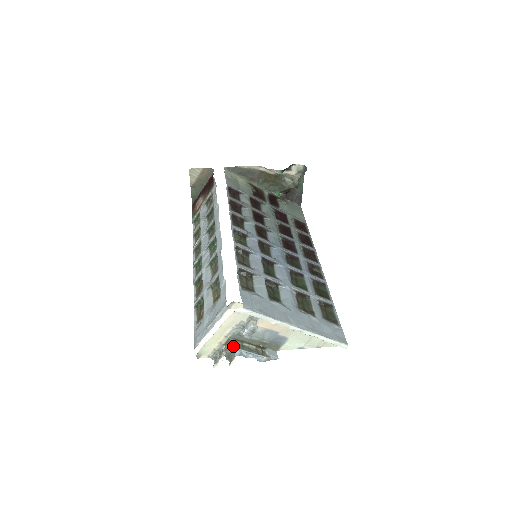
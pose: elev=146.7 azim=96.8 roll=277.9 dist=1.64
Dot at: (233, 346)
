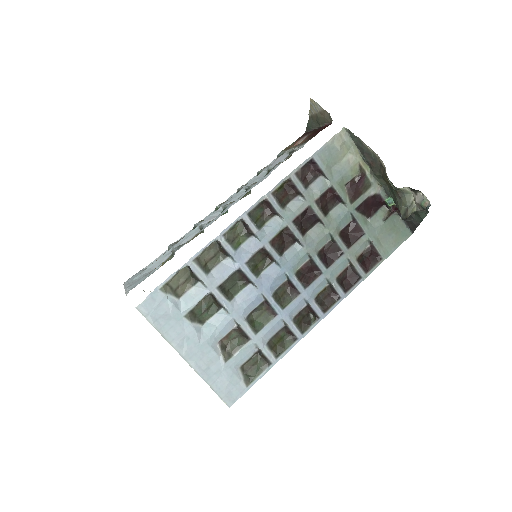
Dot at: occluded
